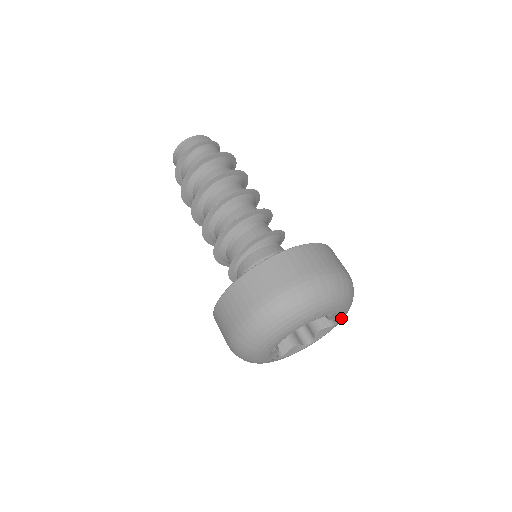
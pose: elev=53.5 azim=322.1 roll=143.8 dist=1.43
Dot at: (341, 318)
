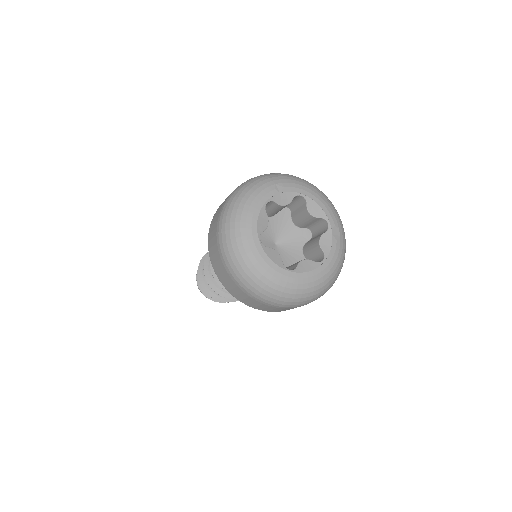
Dot at: (328, 215)
